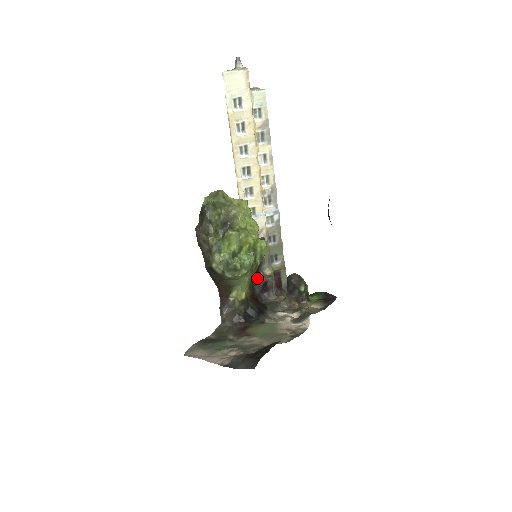
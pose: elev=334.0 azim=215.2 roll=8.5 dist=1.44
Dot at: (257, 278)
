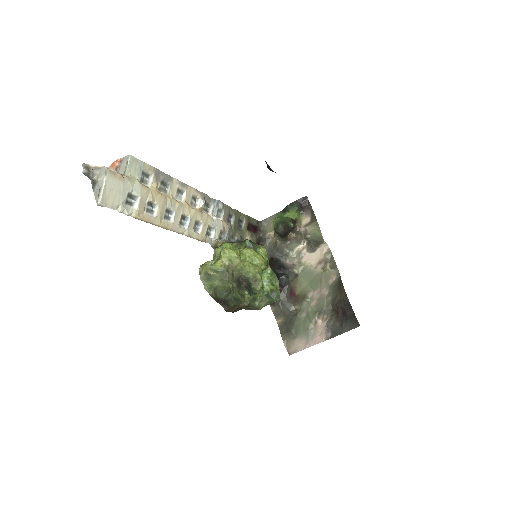
Dot at: occluded
